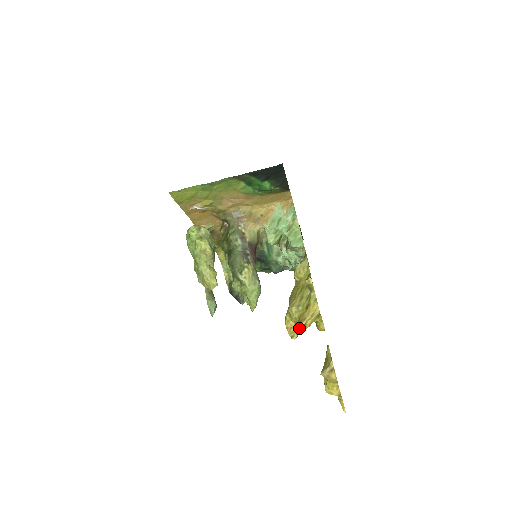
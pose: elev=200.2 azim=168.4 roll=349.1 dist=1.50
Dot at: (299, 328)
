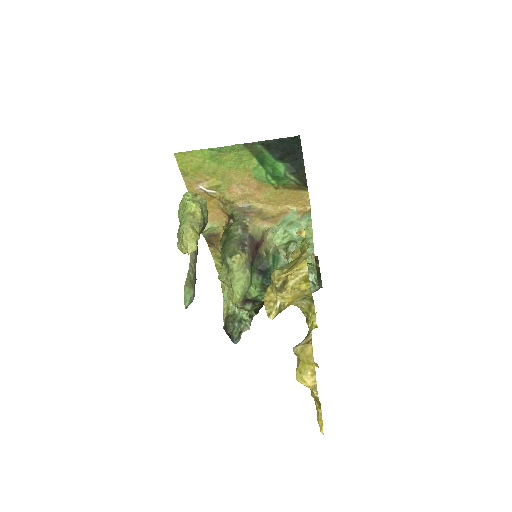
Dot at: (276, 285)
